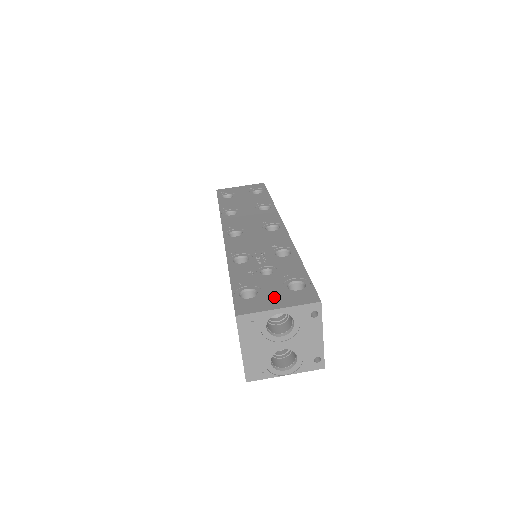
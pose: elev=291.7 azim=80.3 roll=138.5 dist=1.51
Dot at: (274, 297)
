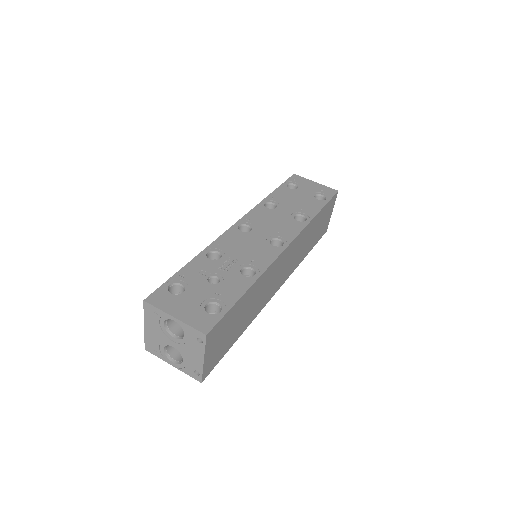
Dot at: (185, 305)
